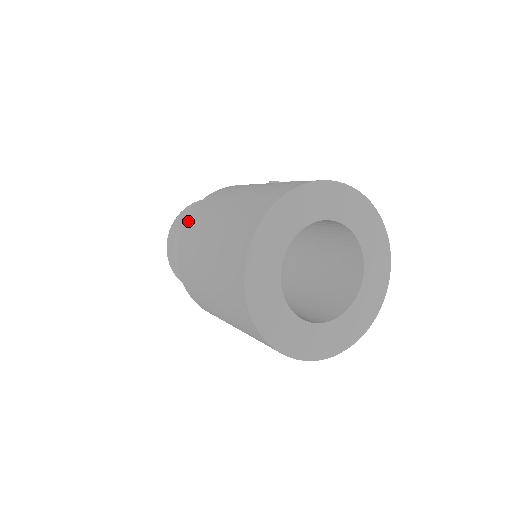
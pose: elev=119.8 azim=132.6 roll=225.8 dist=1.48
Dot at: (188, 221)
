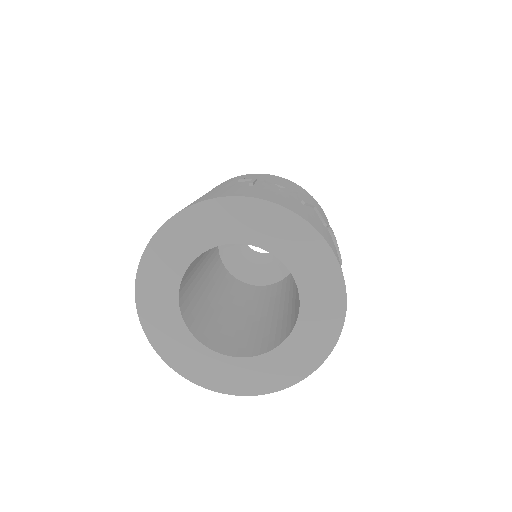
Dot at: occluded
